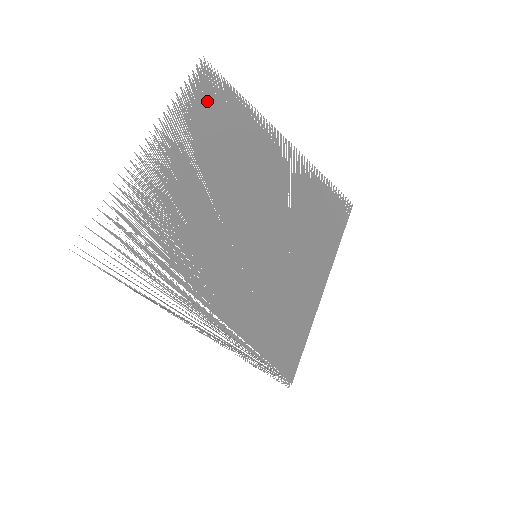
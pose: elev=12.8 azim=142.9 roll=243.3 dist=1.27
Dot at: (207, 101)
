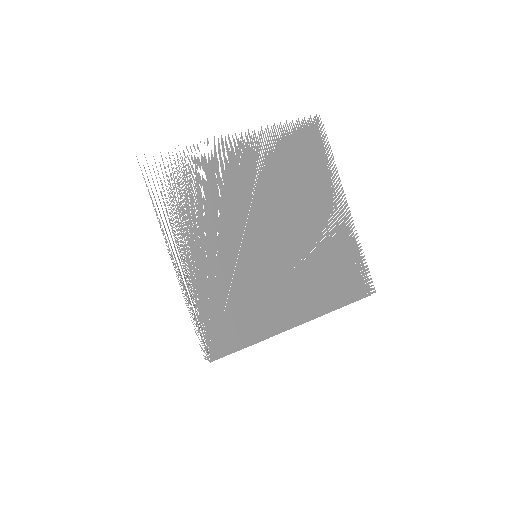
Dot at: (301, 139)
